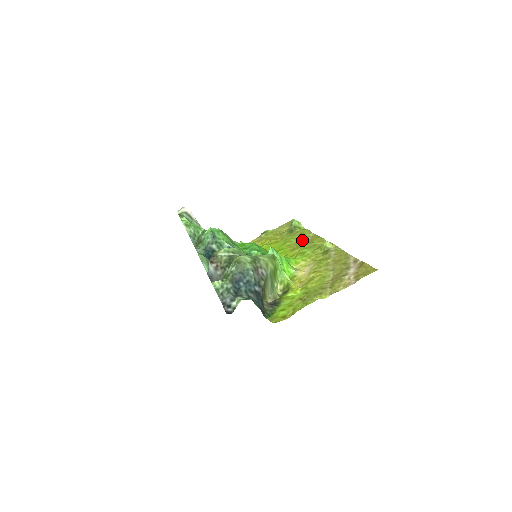
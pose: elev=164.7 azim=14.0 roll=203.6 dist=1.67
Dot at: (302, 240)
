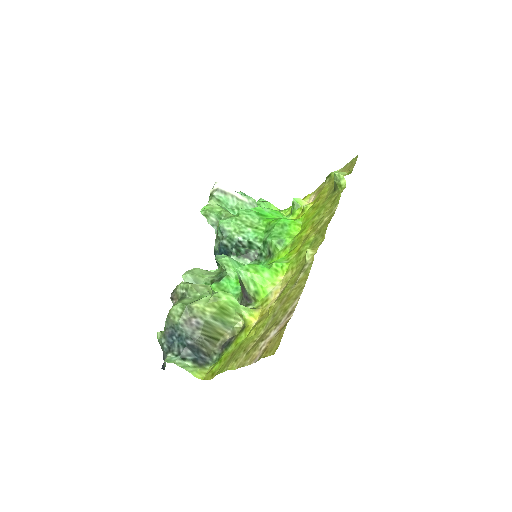
Dot at: (320, 221)
